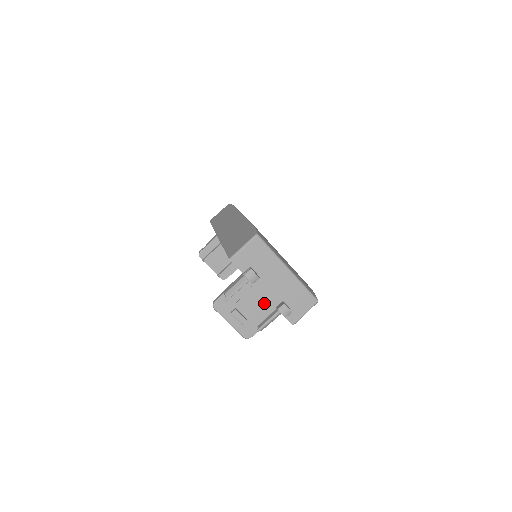
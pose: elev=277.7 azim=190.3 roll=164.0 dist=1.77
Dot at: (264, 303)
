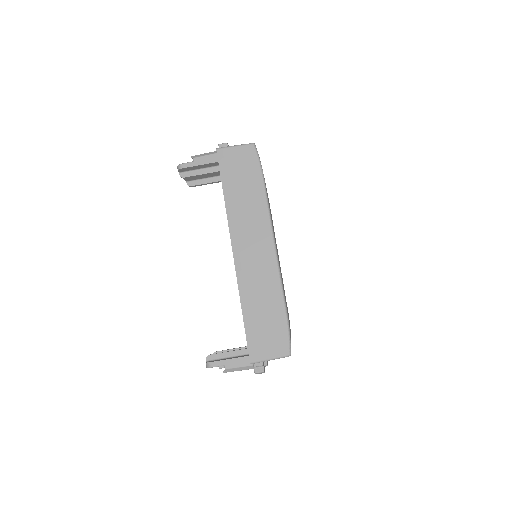
Dot at: occluded
